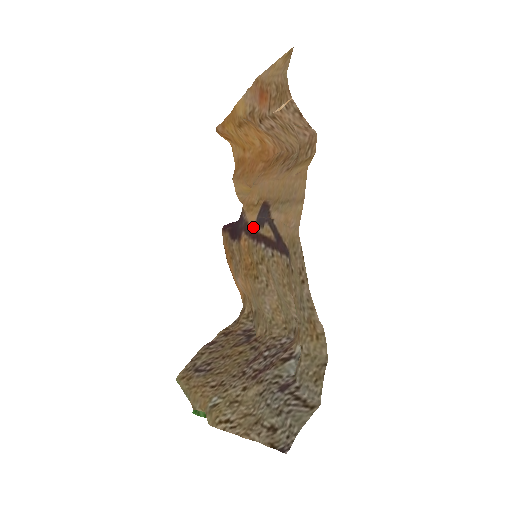
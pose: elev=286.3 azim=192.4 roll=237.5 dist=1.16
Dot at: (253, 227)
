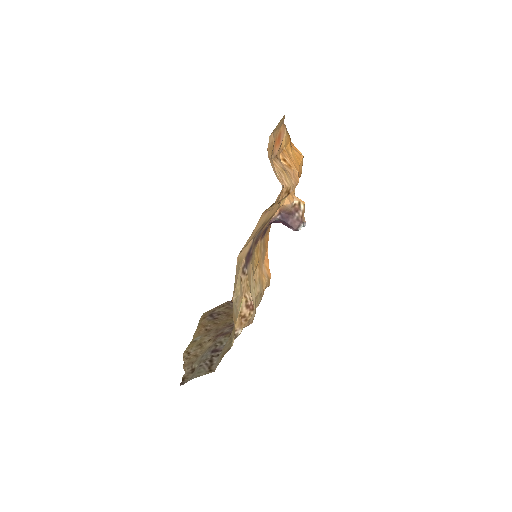
Dot at: (260, 234)
